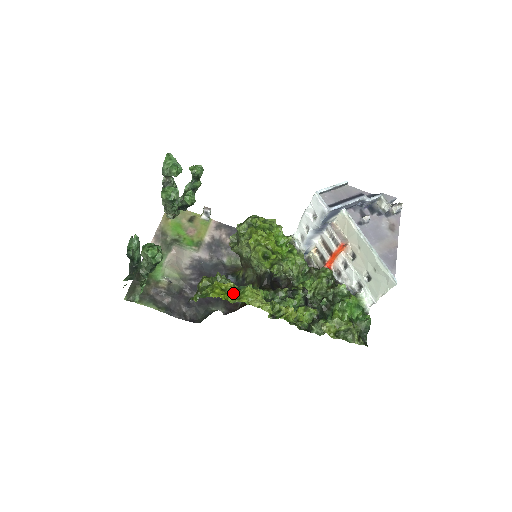
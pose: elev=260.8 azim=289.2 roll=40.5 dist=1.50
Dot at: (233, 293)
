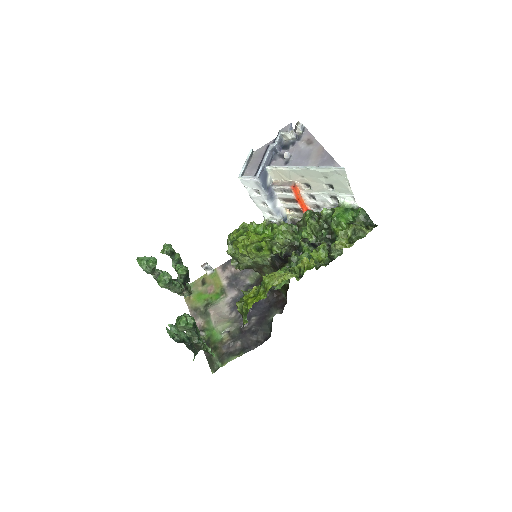
Dot at: (260, 291)
